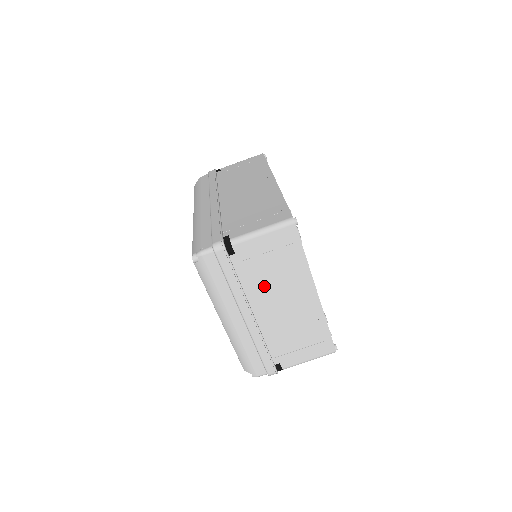
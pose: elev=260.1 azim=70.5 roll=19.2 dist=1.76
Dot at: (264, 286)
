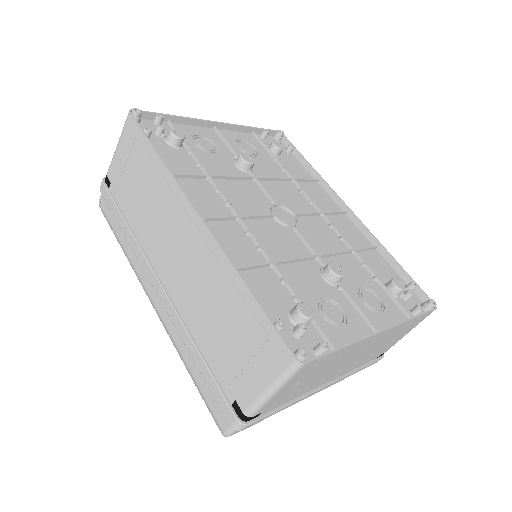
Dot at: (318, 380)
